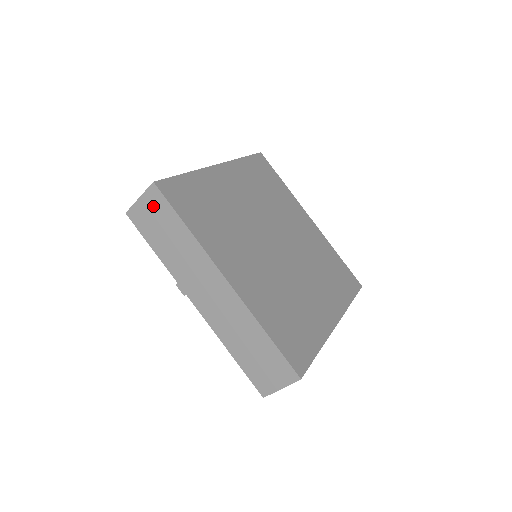
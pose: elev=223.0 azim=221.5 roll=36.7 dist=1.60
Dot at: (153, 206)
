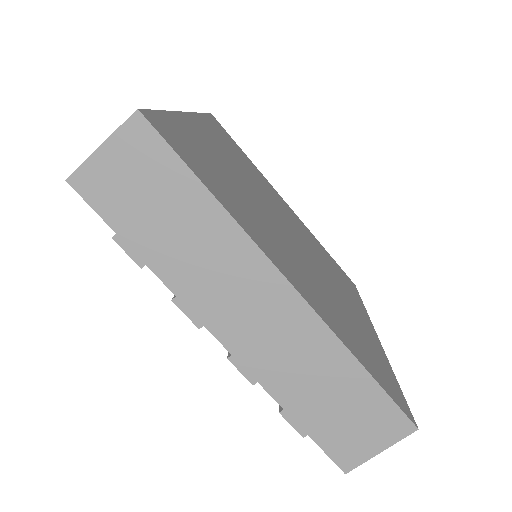
Dot at: occluded
